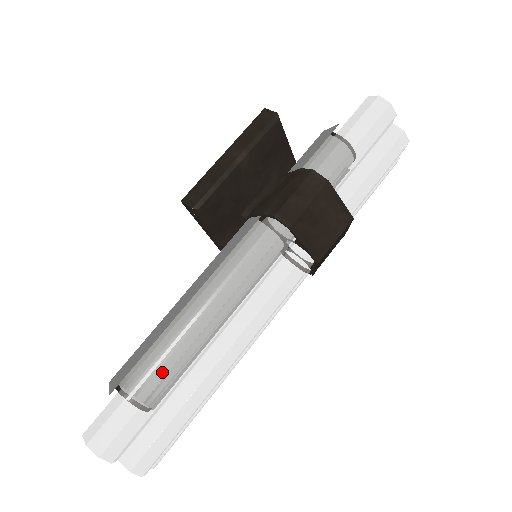
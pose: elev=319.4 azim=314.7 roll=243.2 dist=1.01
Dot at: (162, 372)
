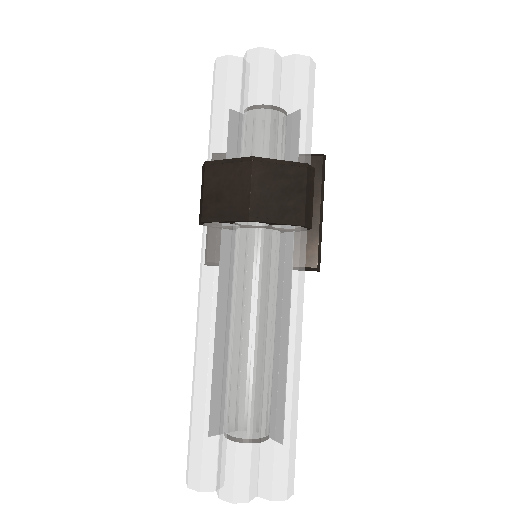
Dot at: (193, 397)
